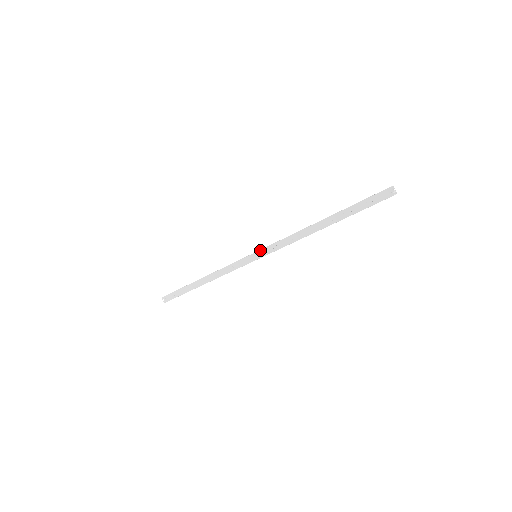
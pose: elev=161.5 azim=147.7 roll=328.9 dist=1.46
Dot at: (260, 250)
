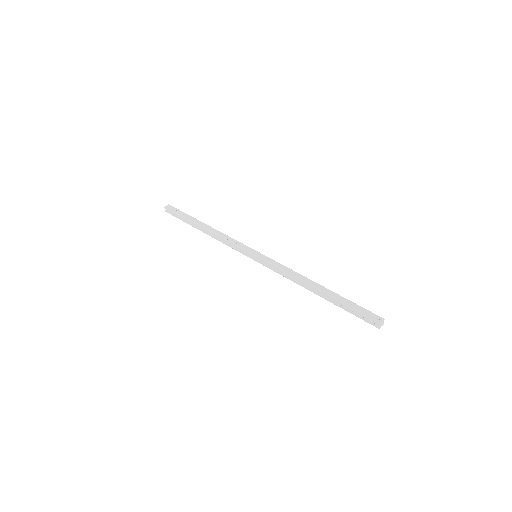
Dot at: (261, 259)
